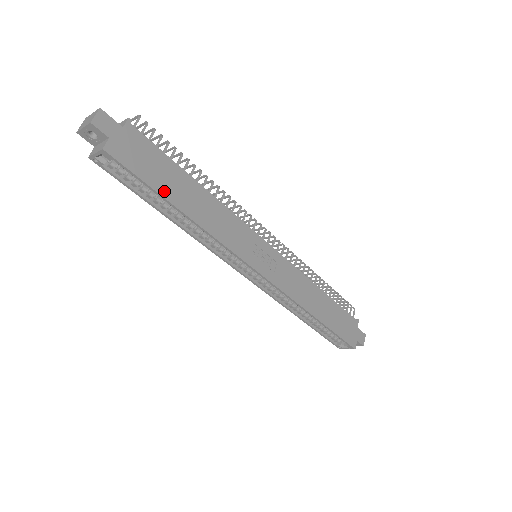
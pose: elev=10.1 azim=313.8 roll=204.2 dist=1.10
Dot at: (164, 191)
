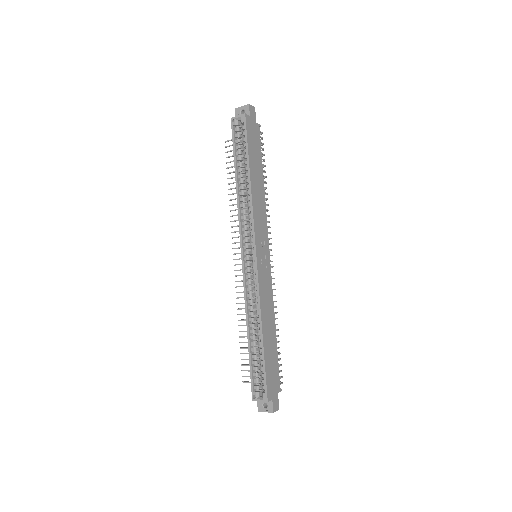
Dot at: (251, 158)
